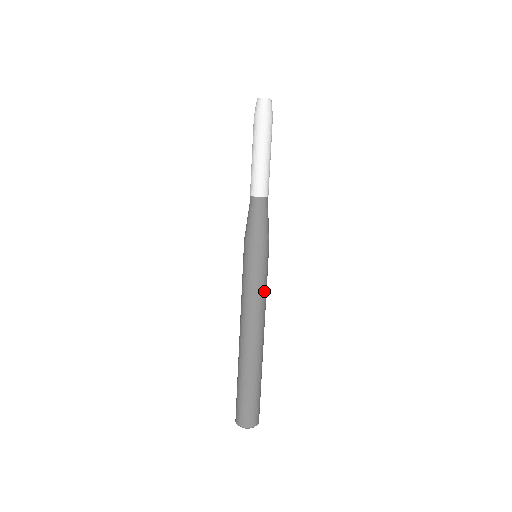
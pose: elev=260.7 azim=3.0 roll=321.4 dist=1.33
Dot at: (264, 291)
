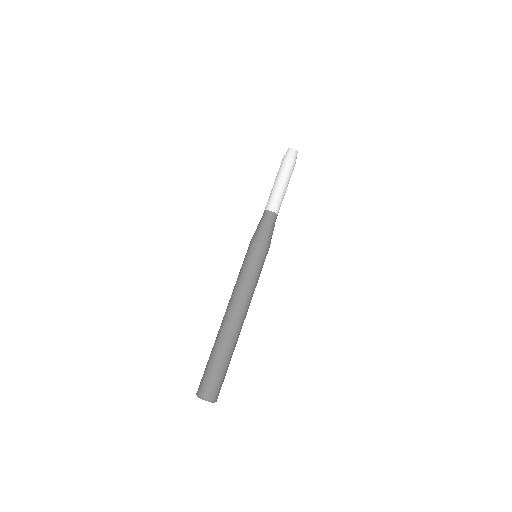
Dot at: (255, 283)
